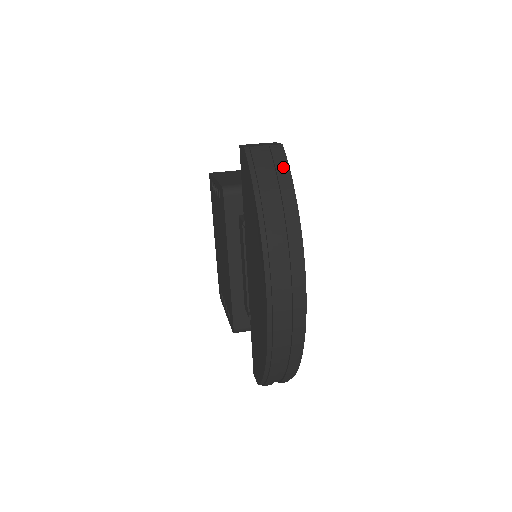
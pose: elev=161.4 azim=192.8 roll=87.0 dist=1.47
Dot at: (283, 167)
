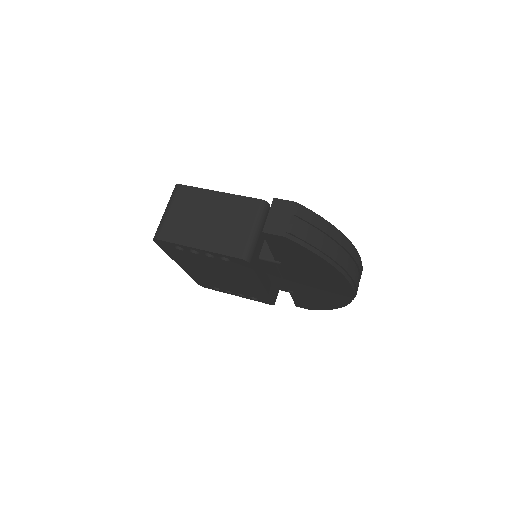
Dot at: (319, 221)
